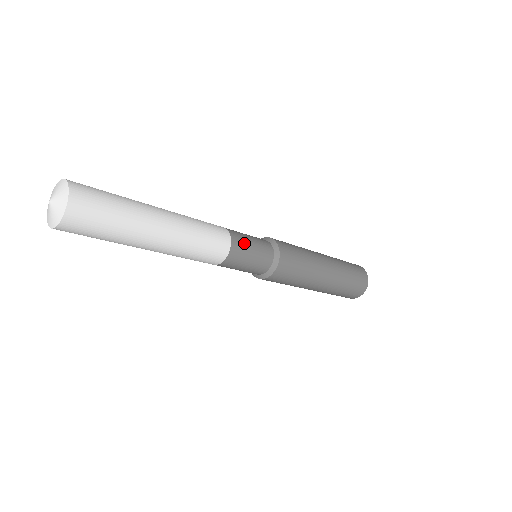
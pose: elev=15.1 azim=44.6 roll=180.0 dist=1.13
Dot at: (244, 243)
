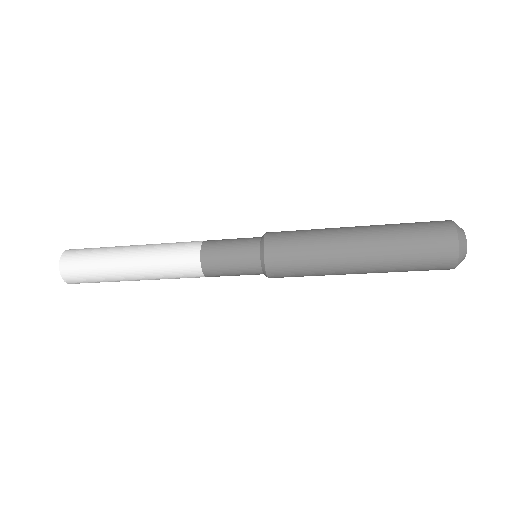
Dot at: (217, 259)
